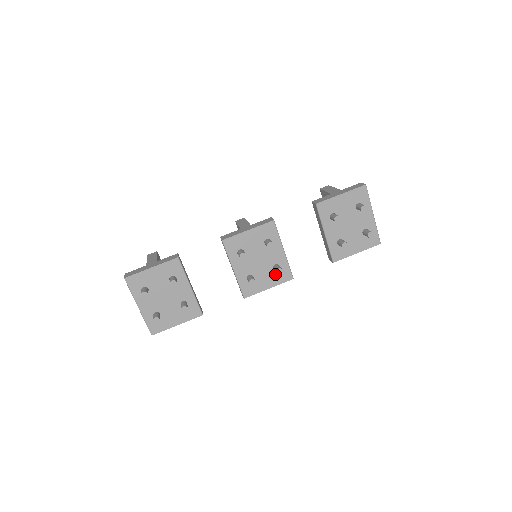
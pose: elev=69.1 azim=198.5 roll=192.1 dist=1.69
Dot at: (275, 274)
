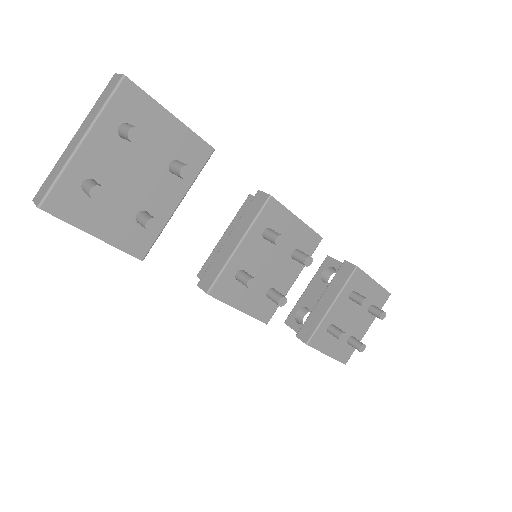
Dot at: (262, 299)
